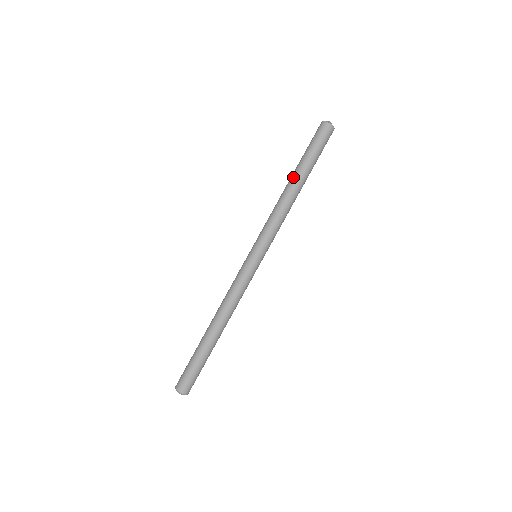
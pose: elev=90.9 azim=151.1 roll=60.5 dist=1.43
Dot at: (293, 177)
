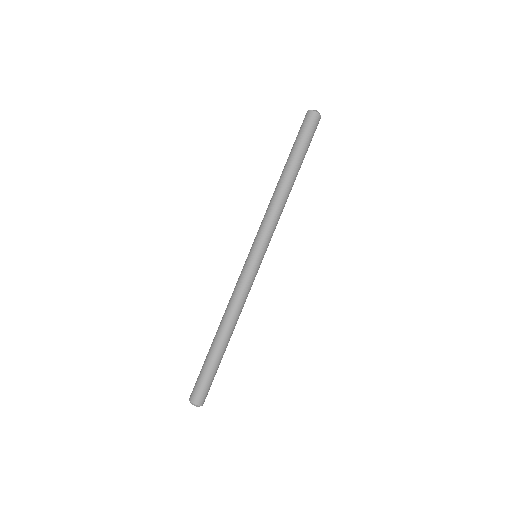
Dot at: (288, 172)
